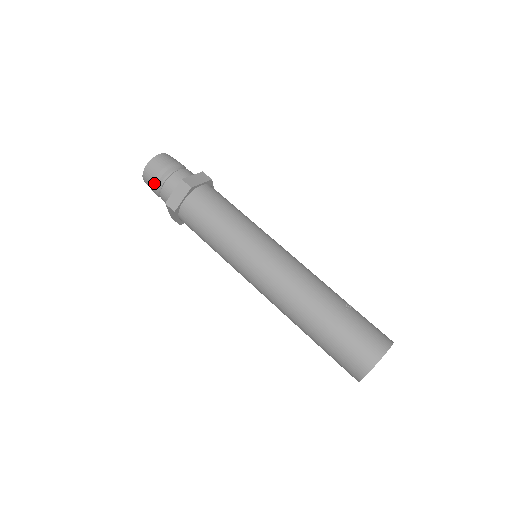
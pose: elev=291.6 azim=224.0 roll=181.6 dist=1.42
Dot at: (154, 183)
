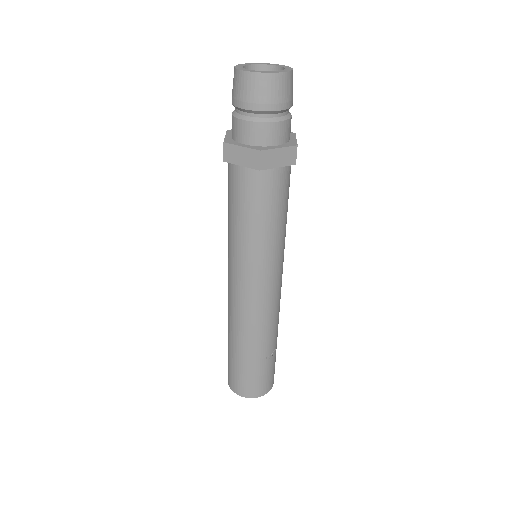
Dot at: (236, 101)
